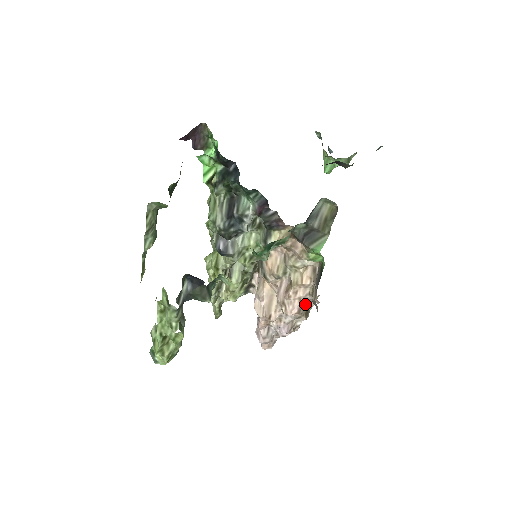
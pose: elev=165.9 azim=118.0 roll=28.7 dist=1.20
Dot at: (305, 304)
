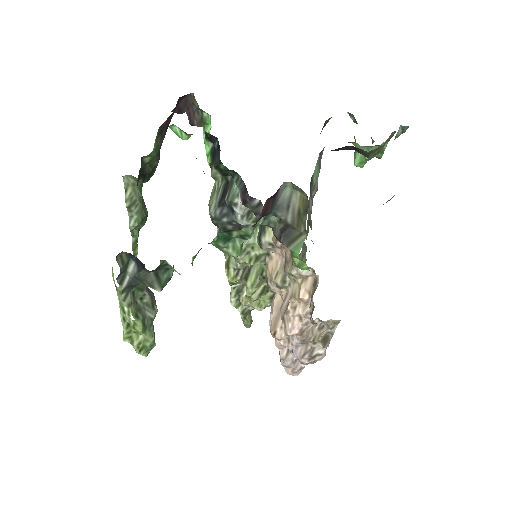
Dot at: (318, 327)
